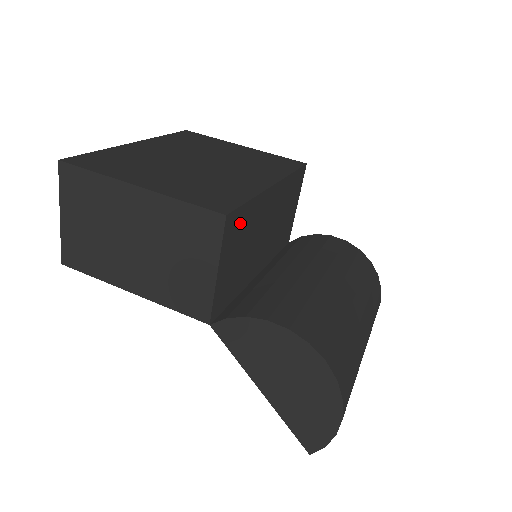
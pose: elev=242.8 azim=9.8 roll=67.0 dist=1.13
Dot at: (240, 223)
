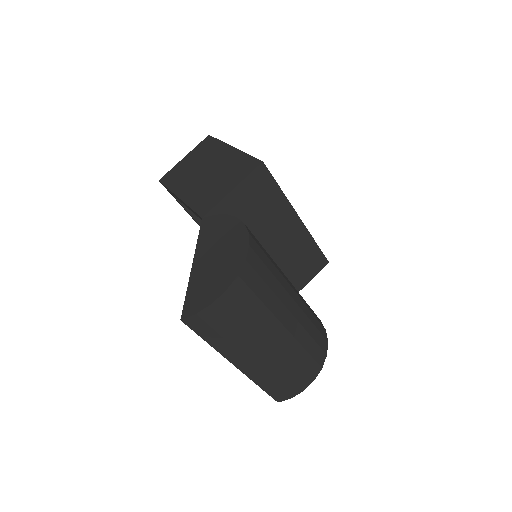
Dot at: (265, 189)
